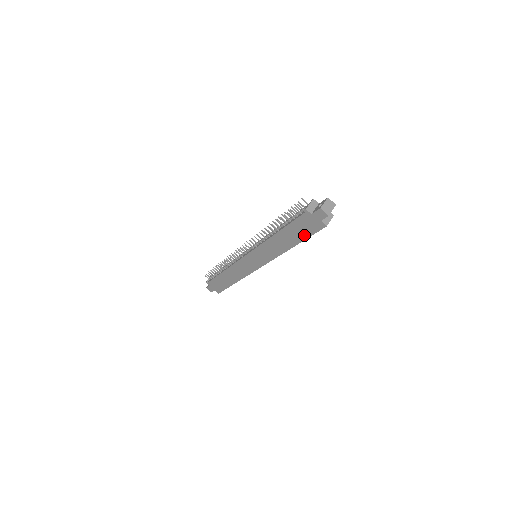
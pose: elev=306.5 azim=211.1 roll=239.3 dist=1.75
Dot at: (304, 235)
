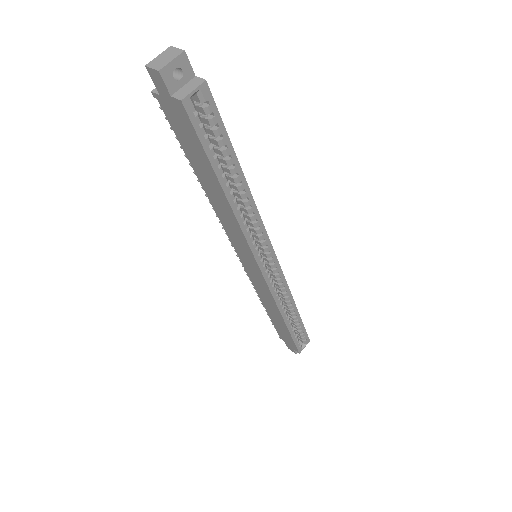
Dot at: (202, 154)
